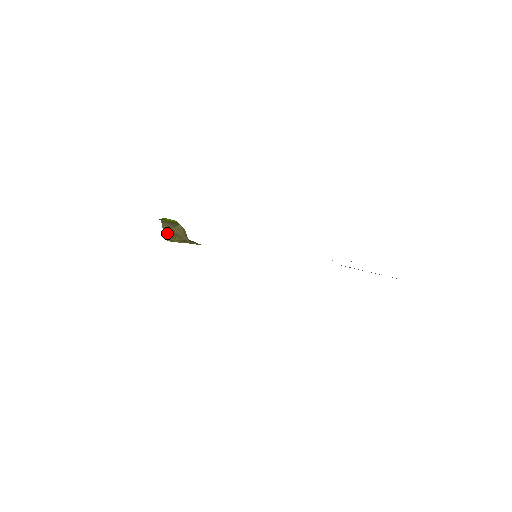
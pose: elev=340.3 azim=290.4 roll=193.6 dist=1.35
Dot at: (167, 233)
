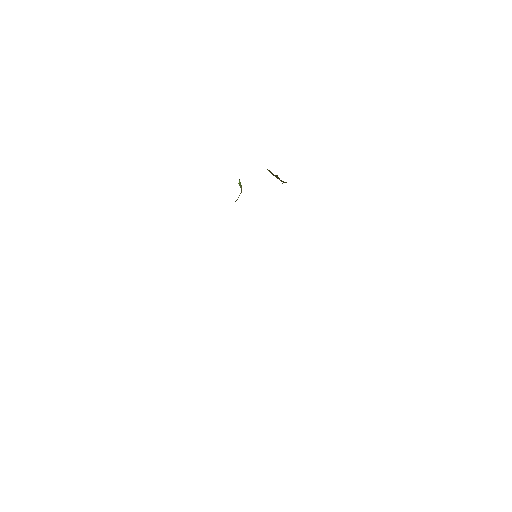
Dot at: occluded
